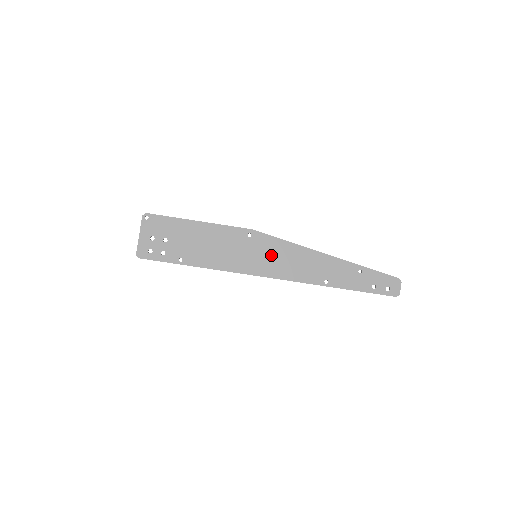
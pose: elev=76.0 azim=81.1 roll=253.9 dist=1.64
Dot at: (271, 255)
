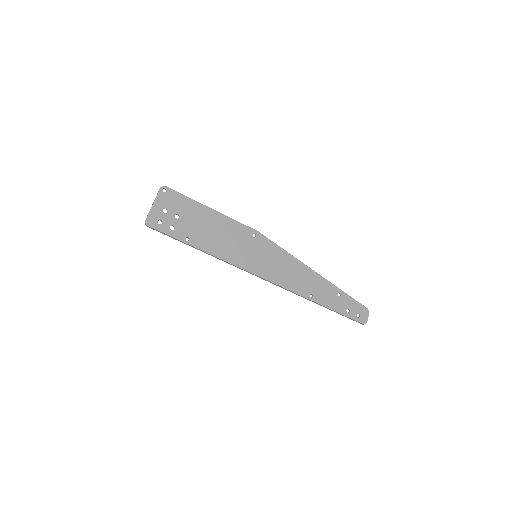
Dot at: (270, 259)
